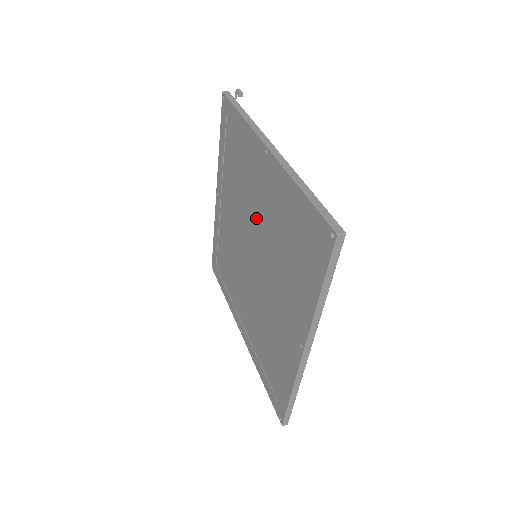
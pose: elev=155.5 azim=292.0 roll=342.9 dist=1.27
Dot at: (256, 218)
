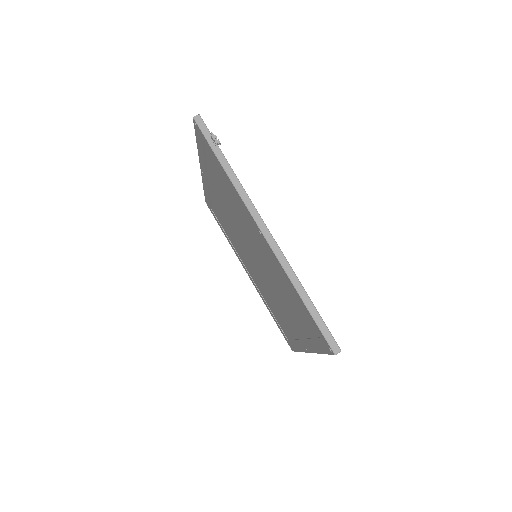
Dot at: (254, 246)
